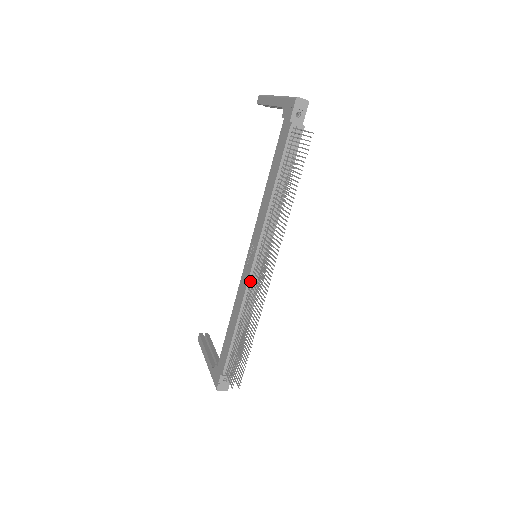
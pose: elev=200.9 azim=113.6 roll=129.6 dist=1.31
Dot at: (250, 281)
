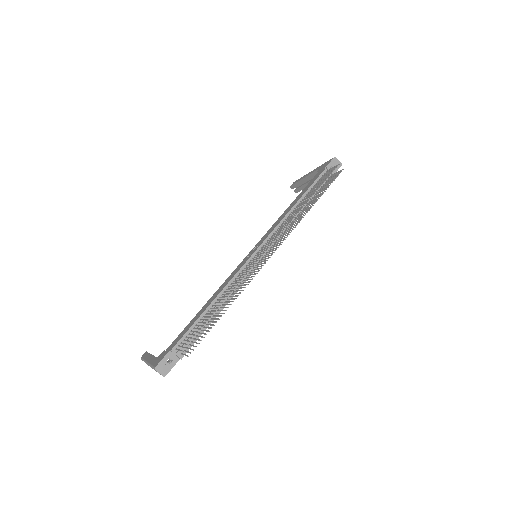
Dot at: (244, 267)
